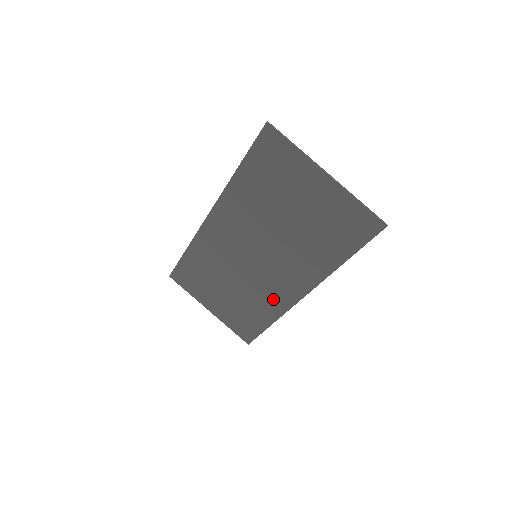
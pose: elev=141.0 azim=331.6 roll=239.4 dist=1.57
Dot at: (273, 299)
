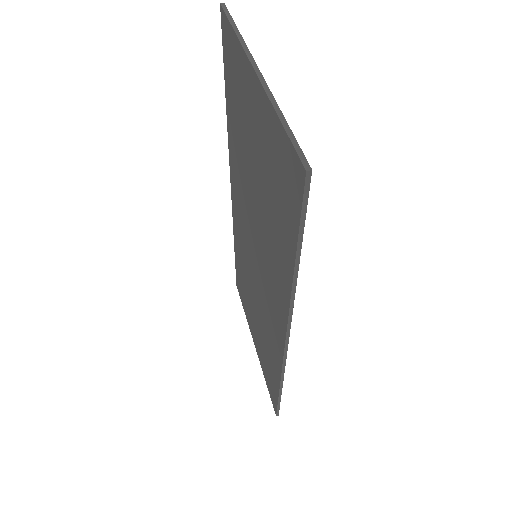
Dot at: (273, 339)
